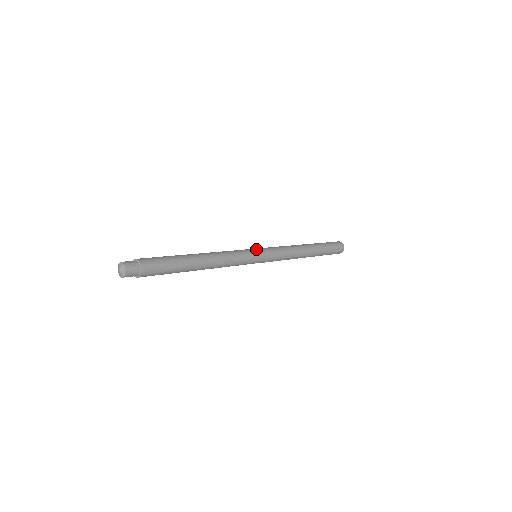
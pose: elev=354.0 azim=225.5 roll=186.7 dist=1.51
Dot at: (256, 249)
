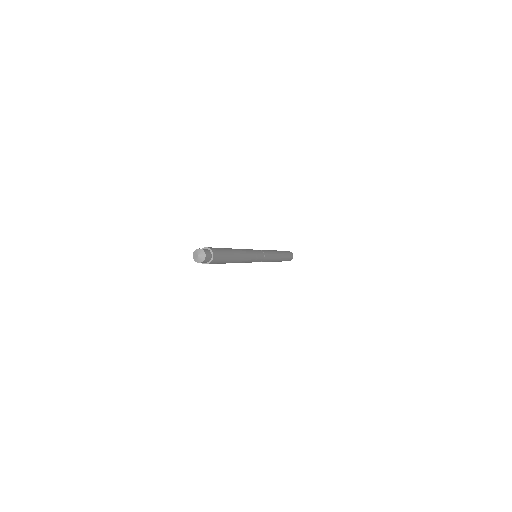
Dot at: (259, 251)
